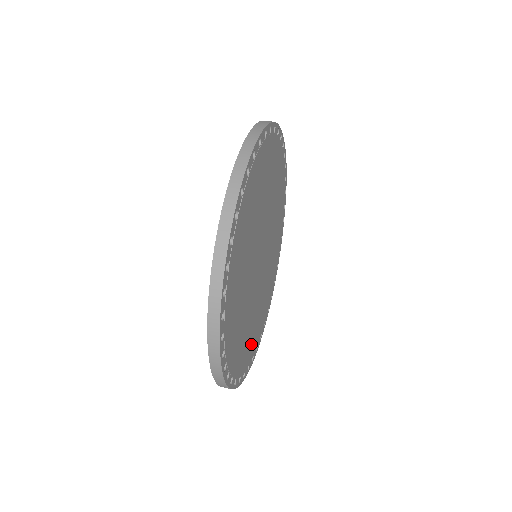
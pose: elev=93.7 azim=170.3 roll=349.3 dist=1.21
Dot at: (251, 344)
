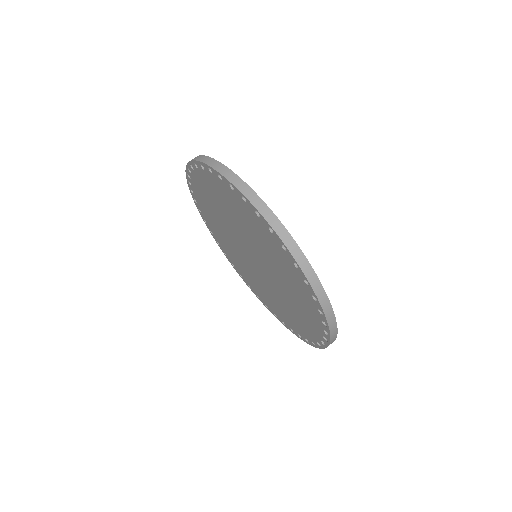
Dot at: occluded
